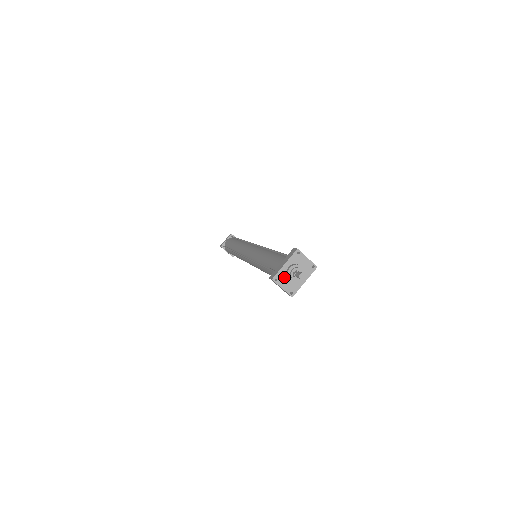
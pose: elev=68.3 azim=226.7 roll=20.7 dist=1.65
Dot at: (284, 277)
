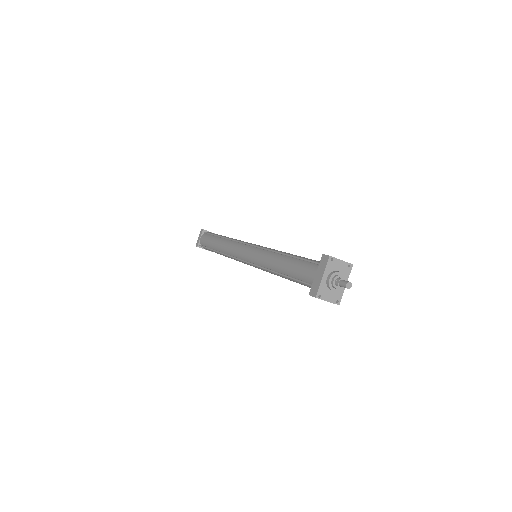
Dot at: (326, 290)
